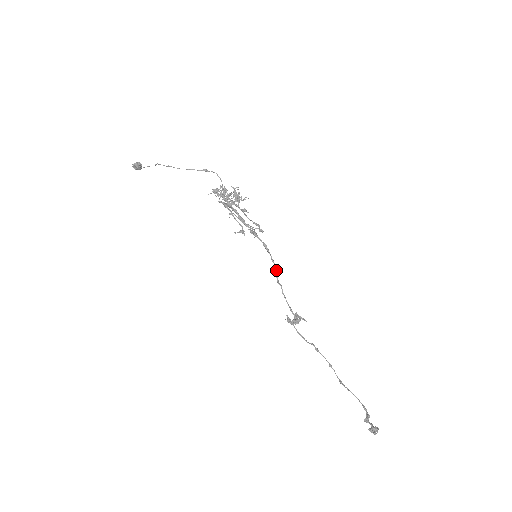
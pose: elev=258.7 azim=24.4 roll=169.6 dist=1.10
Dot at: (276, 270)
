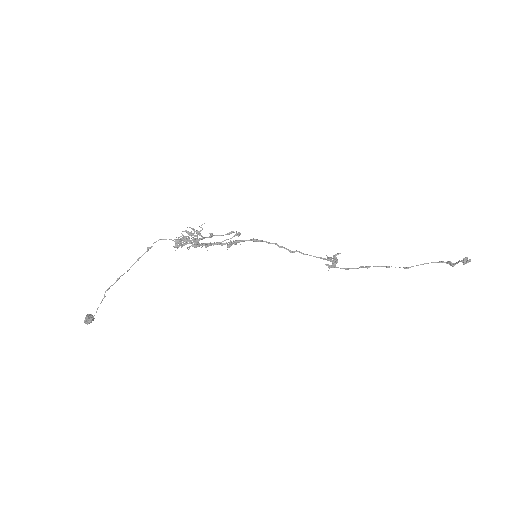
Dot at: (281, 246)
